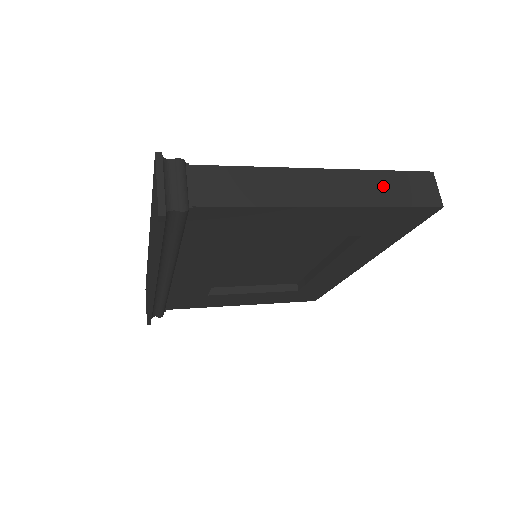
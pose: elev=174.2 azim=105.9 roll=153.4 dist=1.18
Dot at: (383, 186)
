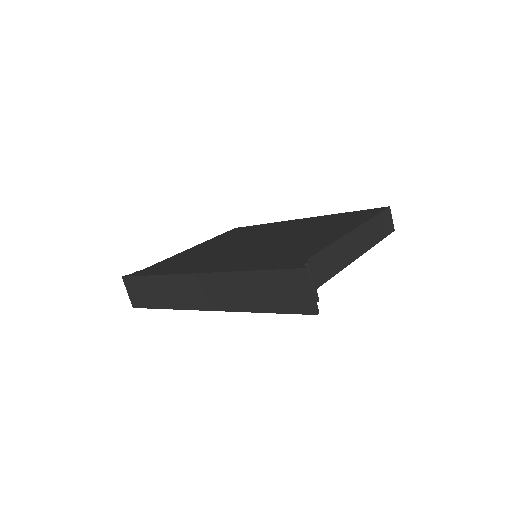
Dot at: (376, 228)
